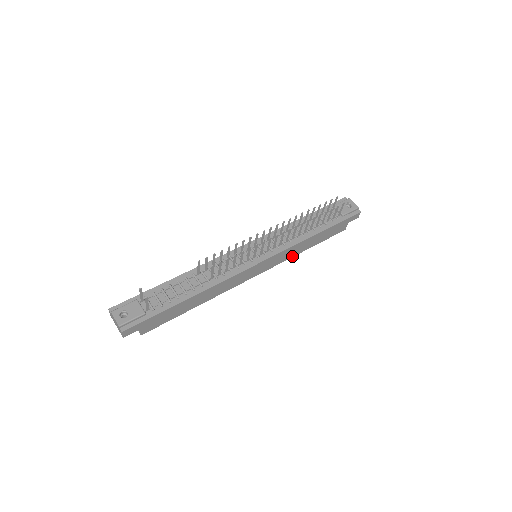
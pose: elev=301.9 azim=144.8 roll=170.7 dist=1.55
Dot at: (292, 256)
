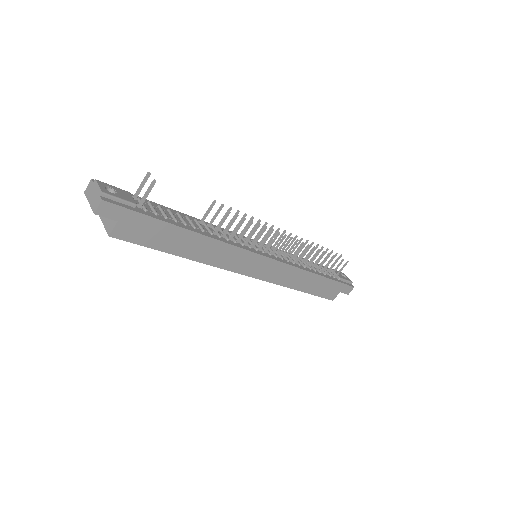
Dot at: (285, 285)
